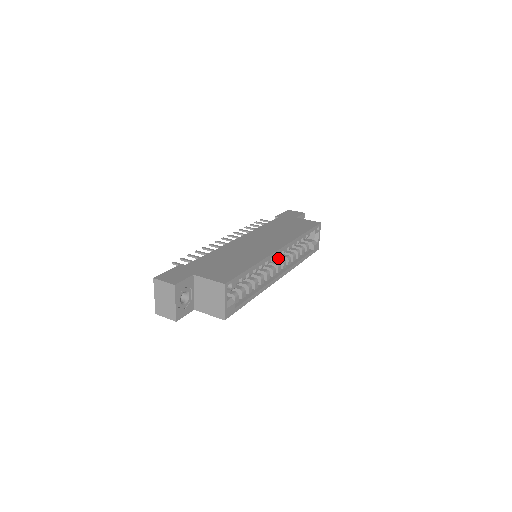
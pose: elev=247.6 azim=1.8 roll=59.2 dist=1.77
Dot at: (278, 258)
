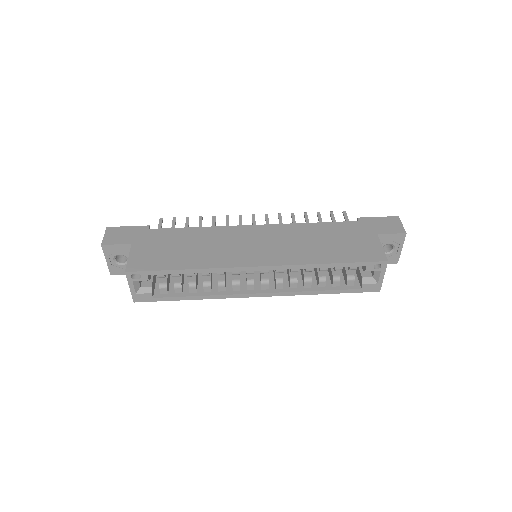
Dot at: (279, 273)
